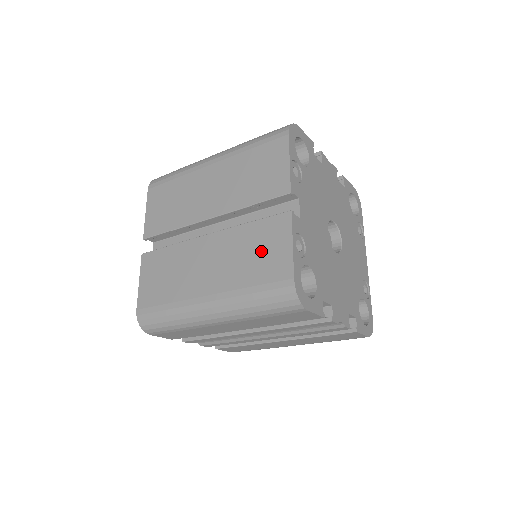
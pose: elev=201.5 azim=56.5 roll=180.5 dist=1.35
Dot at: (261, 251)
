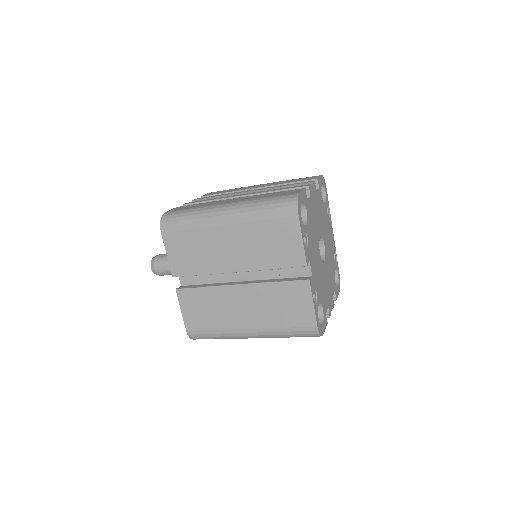
Dot at: (289, 305)
